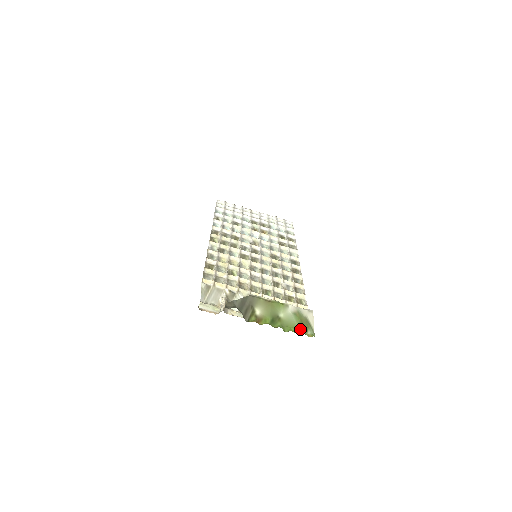
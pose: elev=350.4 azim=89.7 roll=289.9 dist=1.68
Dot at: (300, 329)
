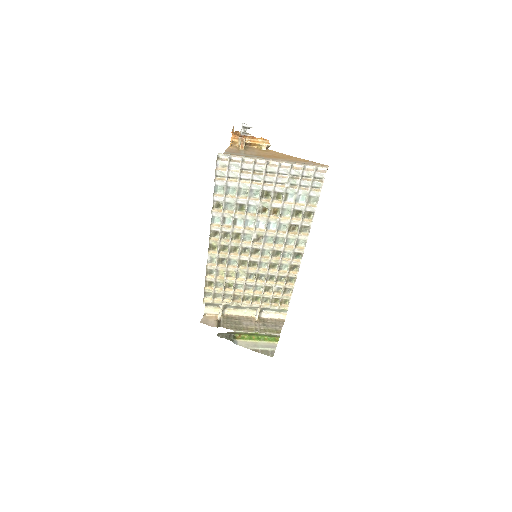
Dot at: (270, 336)
